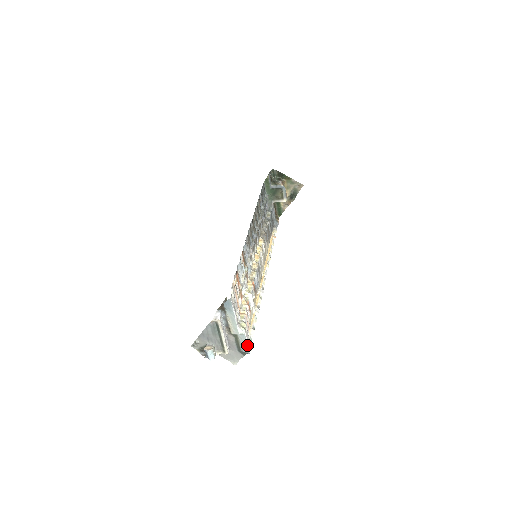
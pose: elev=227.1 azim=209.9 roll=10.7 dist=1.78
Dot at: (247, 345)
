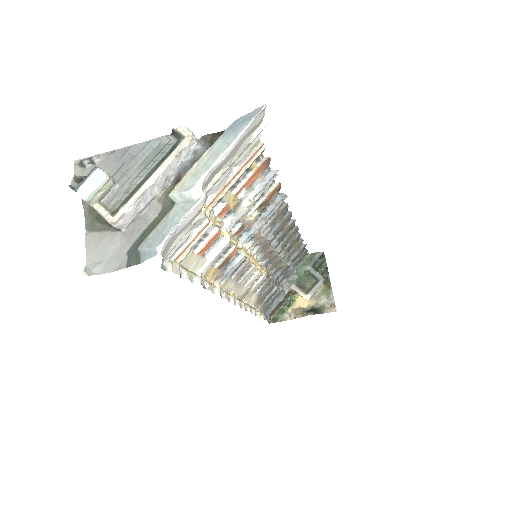
Dot at: (173, 229)
